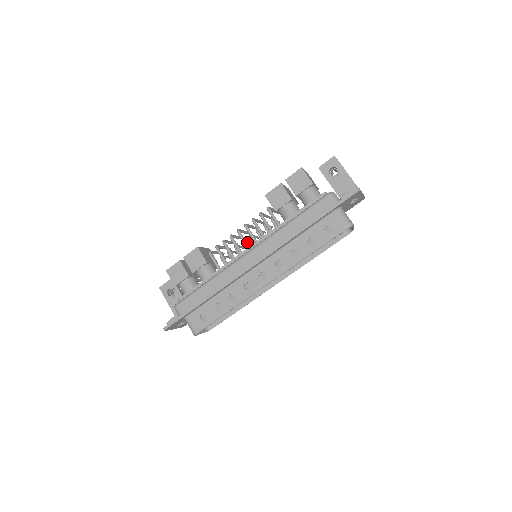
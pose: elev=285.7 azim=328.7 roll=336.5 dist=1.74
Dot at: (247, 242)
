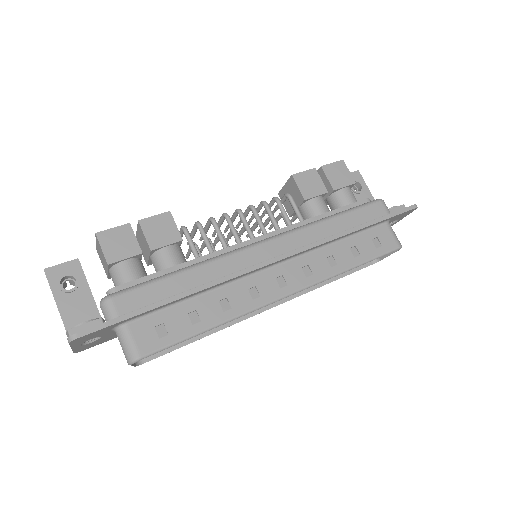
Dot at: (230, 237)
